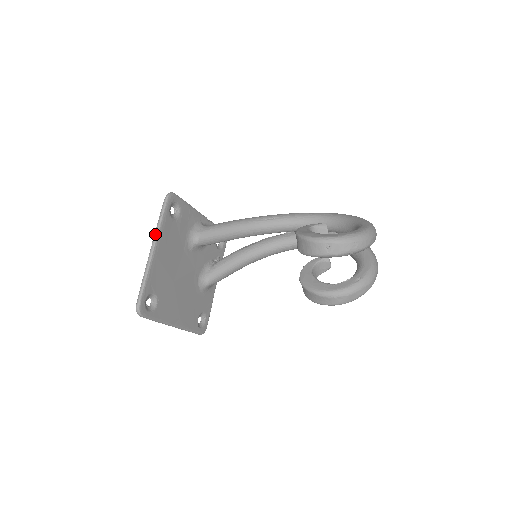
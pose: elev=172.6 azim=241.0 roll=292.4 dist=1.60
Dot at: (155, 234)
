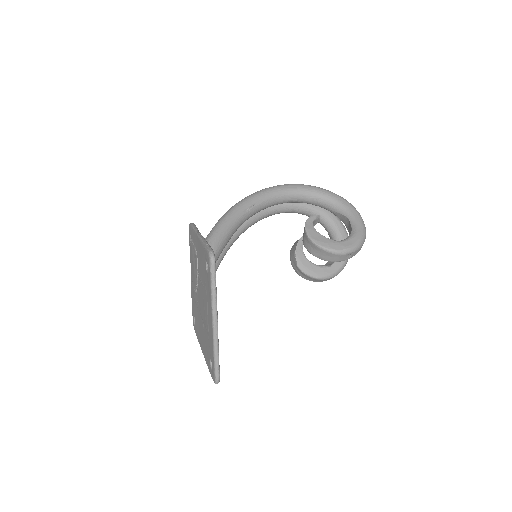
Dot at: (214, 308)
